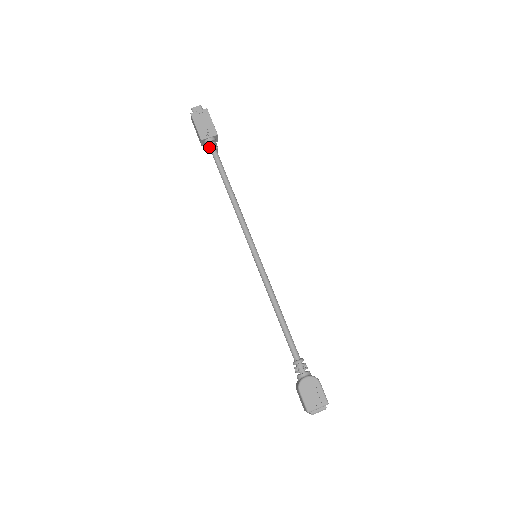
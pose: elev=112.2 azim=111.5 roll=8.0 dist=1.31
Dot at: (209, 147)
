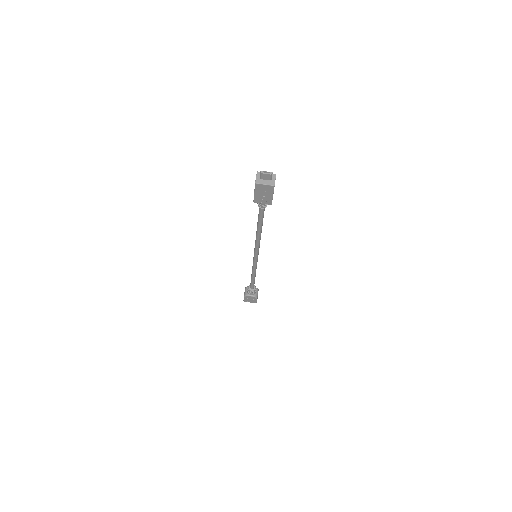
Dot at: (259, 206)
